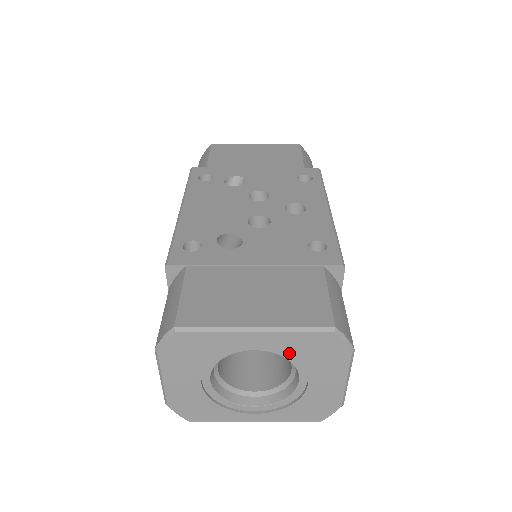
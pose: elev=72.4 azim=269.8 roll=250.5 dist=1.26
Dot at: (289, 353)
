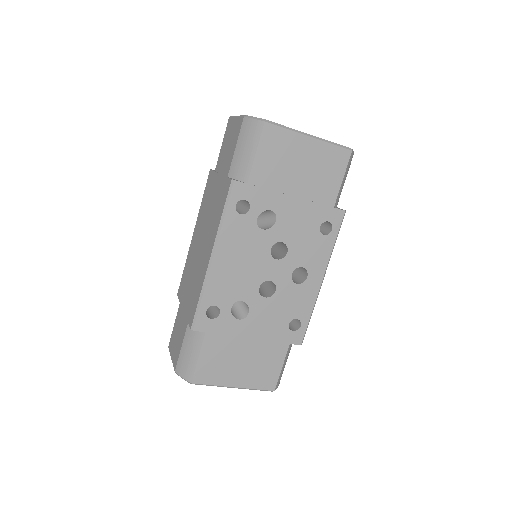
Dot at: occluded
